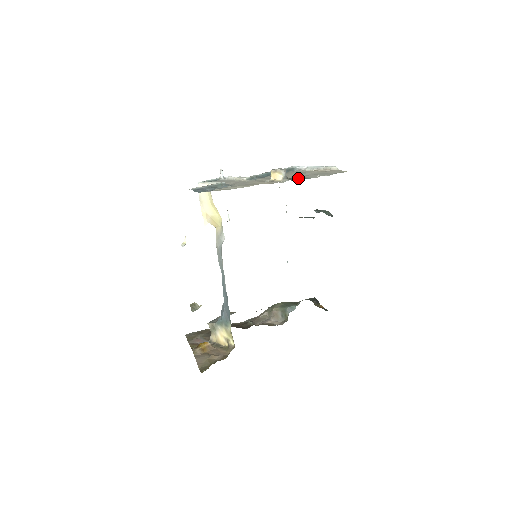
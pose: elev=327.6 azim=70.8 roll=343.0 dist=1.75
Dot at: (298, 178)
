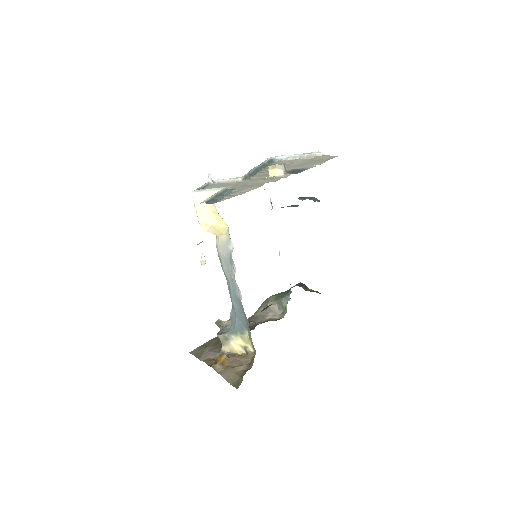
Dot at: (296, 170)
